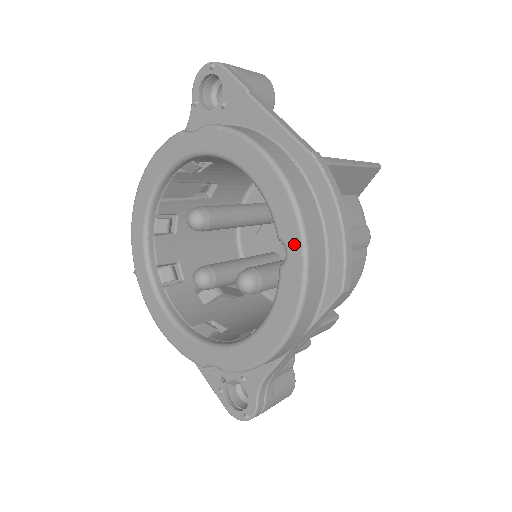
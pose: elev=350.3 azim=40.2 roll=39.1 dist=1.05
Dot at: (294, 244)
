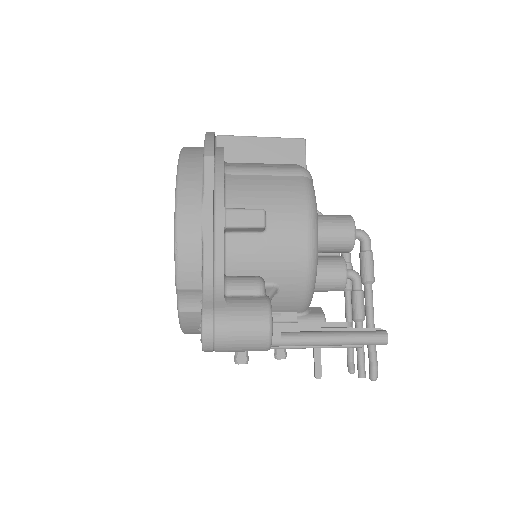
Dot at: occluded
